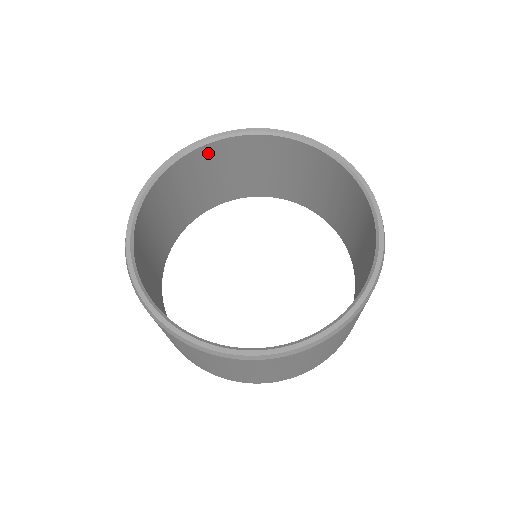
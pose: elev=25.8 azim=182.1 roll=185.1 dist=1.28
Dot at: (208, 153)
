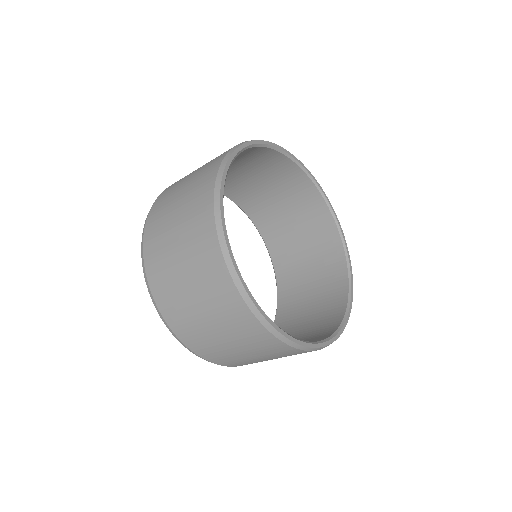
Dot at: occluded
